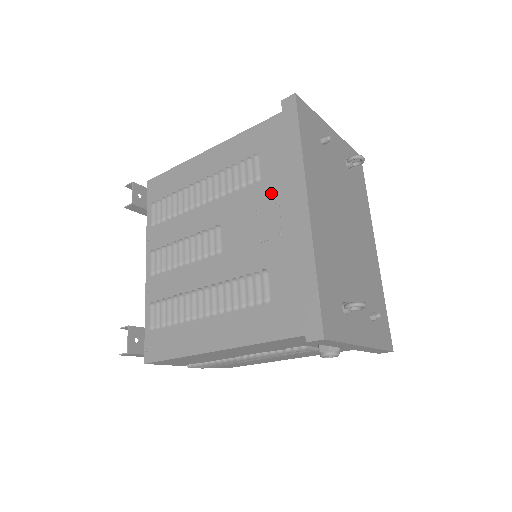
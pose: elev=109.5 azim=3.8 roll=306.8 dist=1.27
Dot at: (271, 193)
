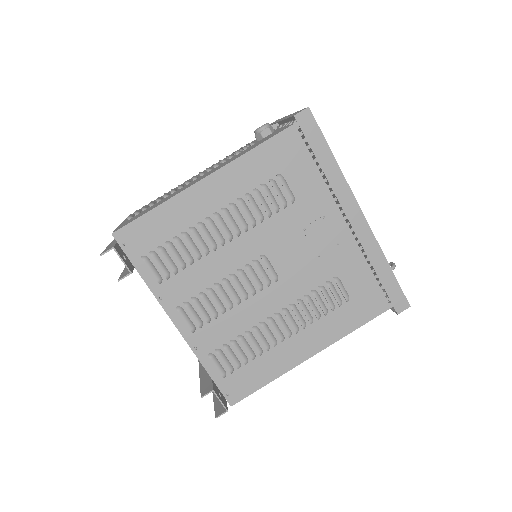
Dot at: (313, 210)
